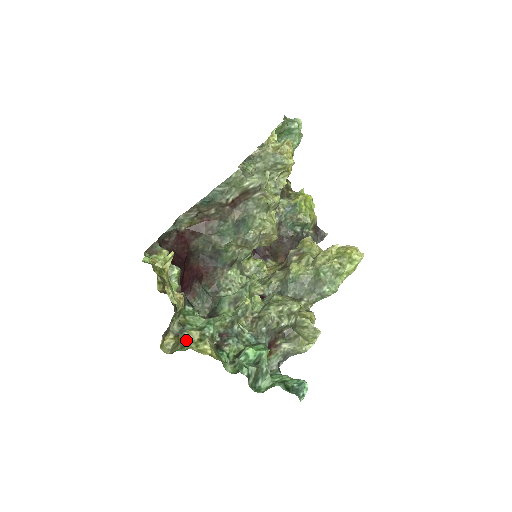
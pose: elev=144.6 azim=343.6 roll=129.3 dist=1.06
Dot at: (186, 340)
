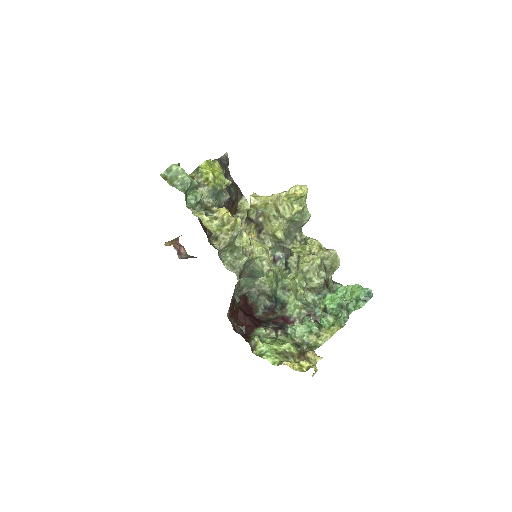
Dot at: (314, 344)
